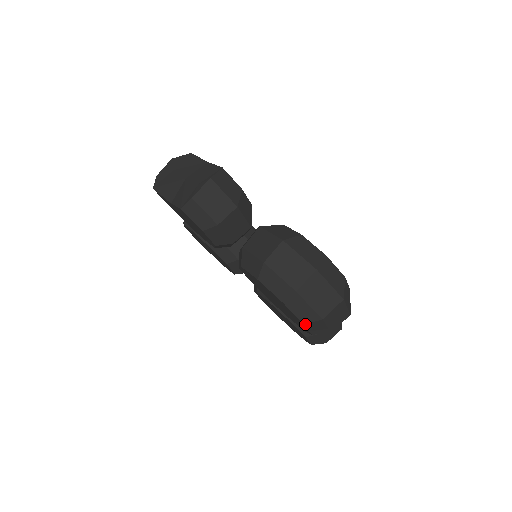
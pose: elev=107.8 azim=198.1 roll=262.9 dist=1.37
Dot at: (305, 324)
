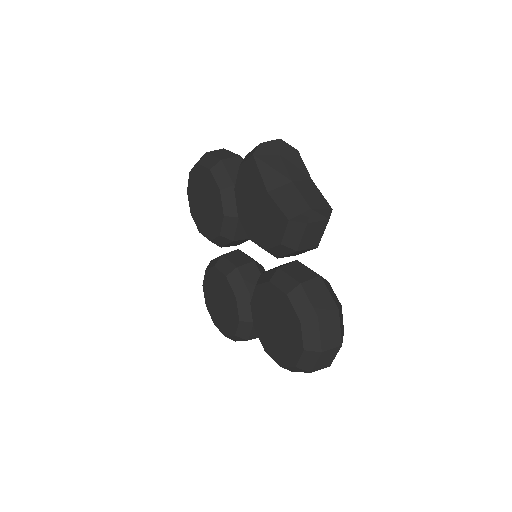
Dot at: (296, 367)
